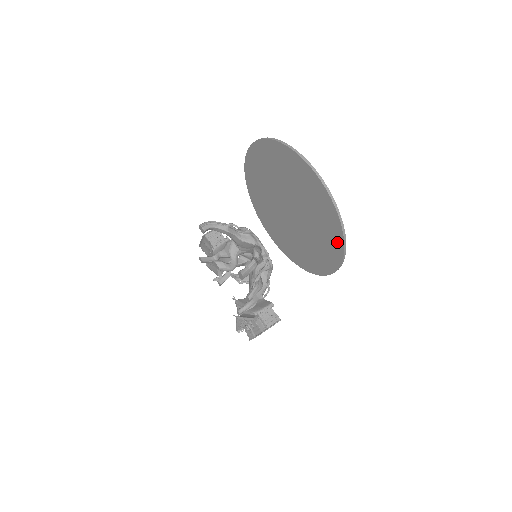
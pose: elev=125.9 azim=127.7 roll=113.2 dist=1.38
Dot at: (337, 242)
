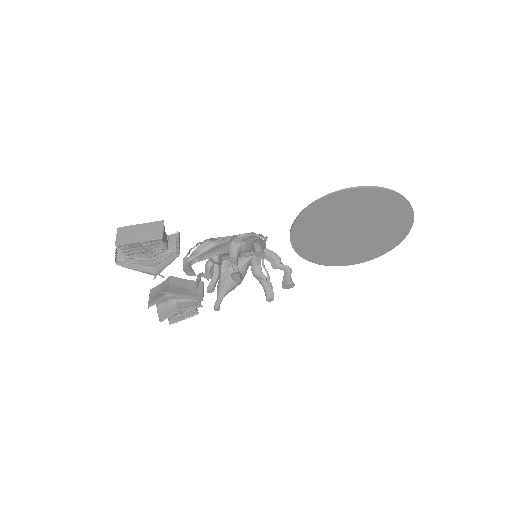
Dot at: (381, 252)
